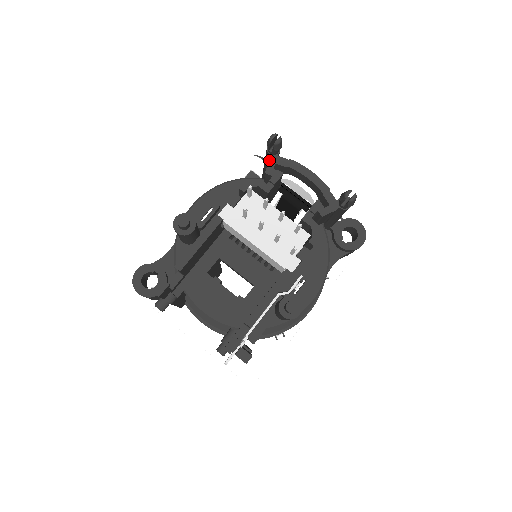
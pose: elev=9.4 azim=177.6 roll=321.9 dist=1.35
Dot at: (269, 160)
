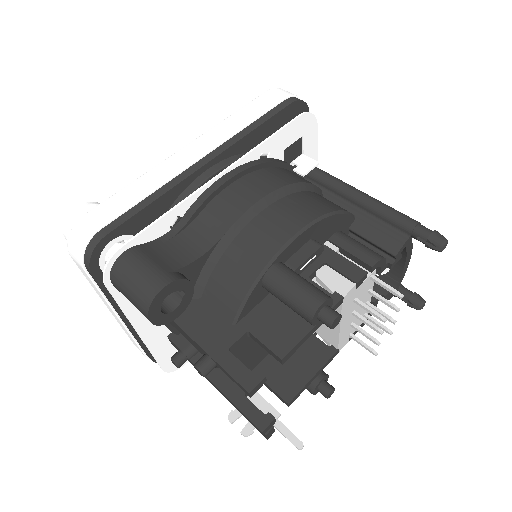
Dot at: (406, 242)
